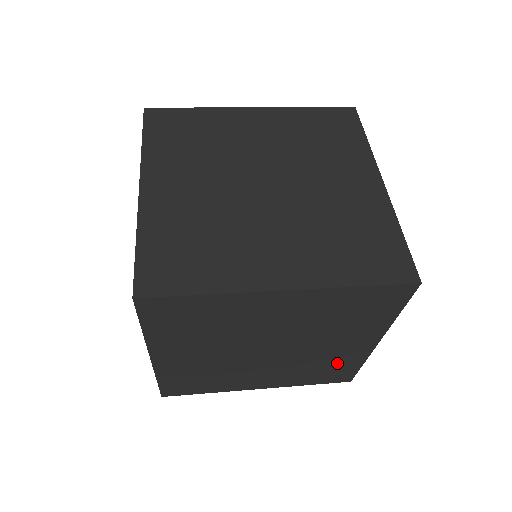
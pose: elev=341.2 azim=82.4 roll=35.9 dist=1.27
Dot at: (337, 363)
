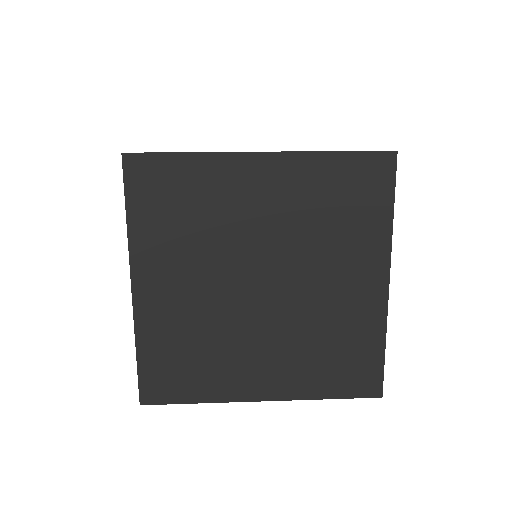
Dot at: occluded
